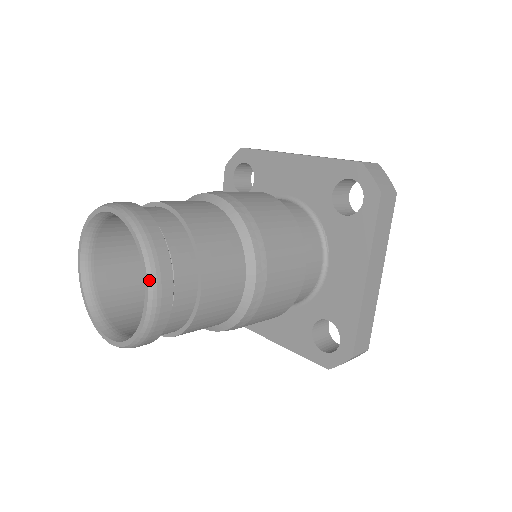
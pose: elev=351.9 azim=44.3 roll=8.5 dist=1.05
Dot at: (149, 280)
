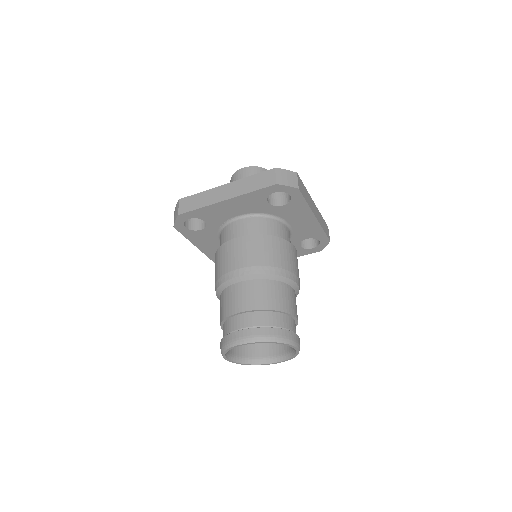
Dot at: occluded
